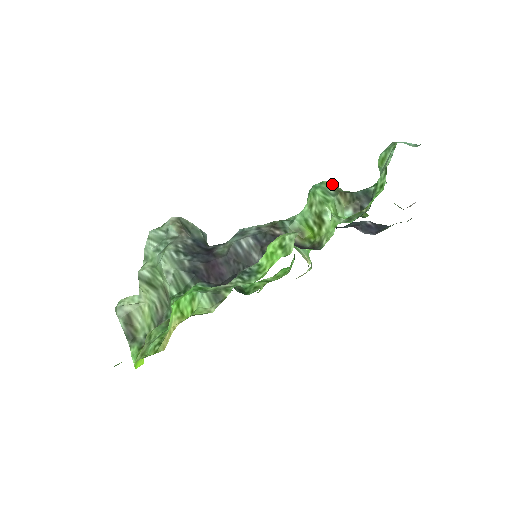
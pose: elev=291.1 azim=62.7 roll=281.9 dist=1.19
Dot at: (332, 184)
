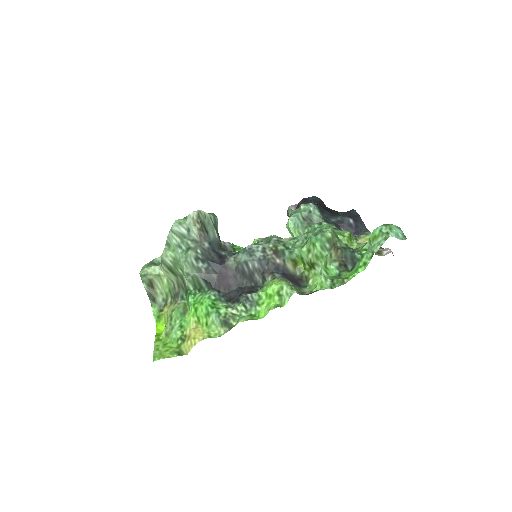
Dot at: (330, 237)
